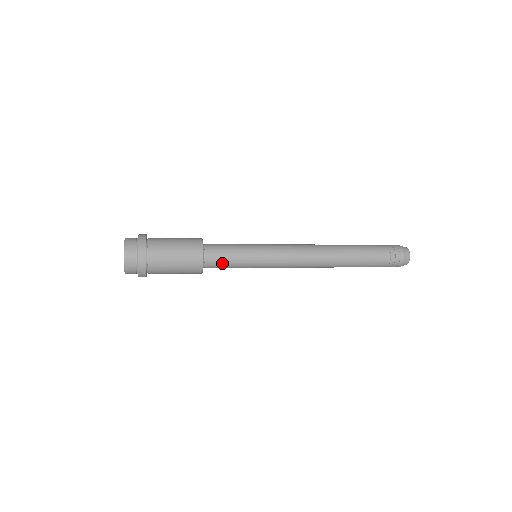
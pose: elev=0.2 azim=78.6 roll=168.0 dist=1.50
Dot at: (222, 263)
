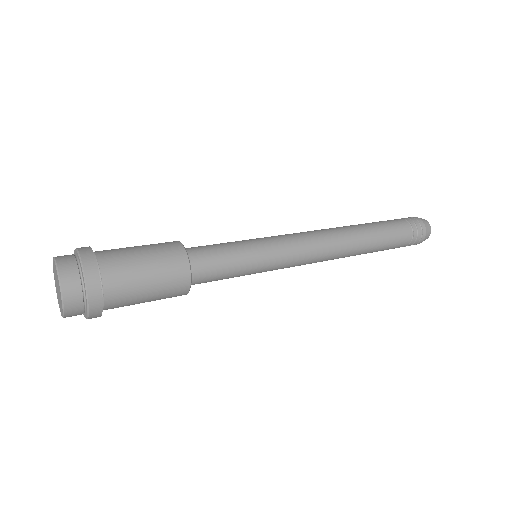
Dot at: (216, 268)
